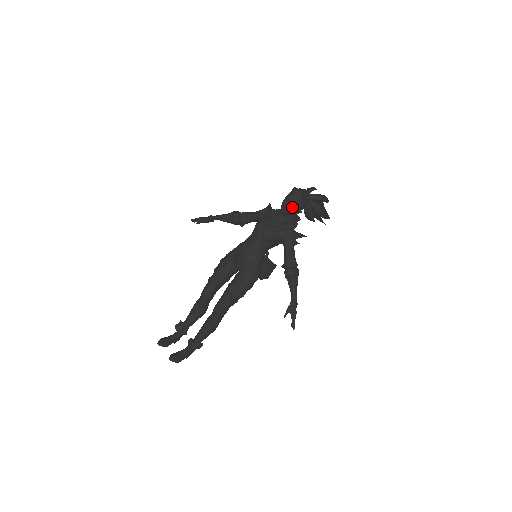
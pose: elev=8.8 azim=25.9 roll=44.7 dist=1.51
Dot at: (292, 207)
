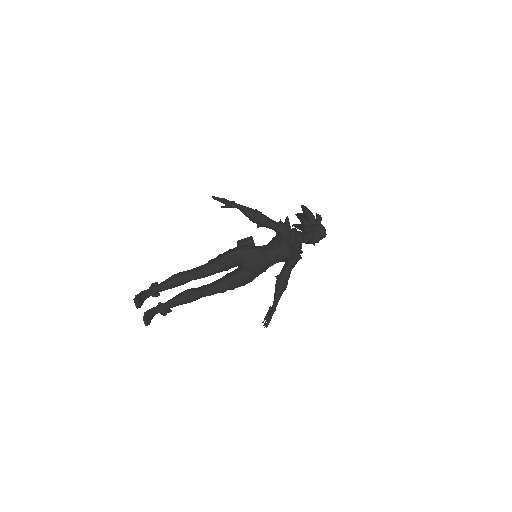
Dot at: occluded
